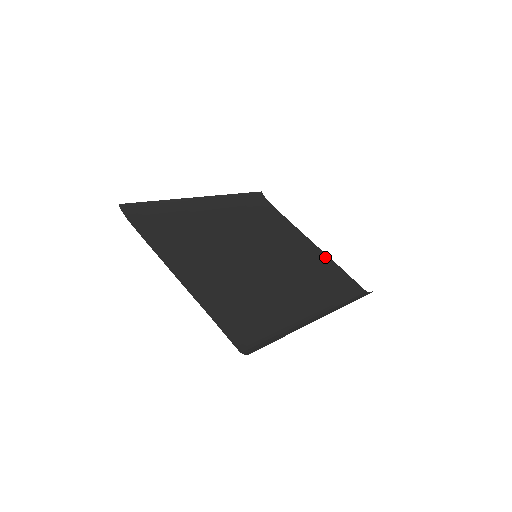
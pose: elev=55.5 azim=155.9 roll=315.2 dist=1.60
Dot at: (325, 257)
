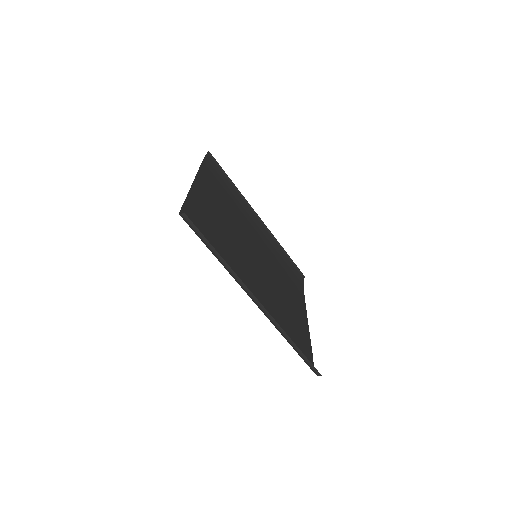
Dot at: (307, 331)
